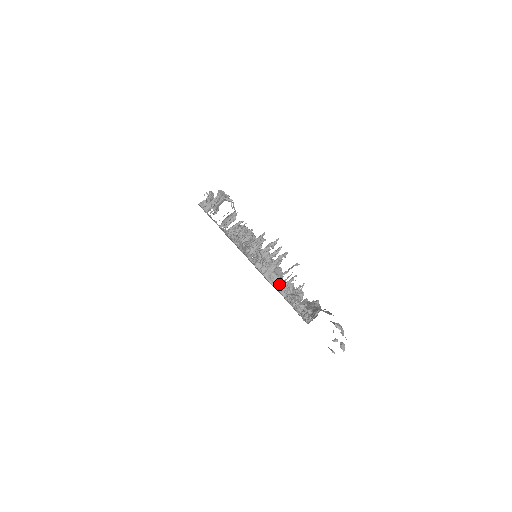
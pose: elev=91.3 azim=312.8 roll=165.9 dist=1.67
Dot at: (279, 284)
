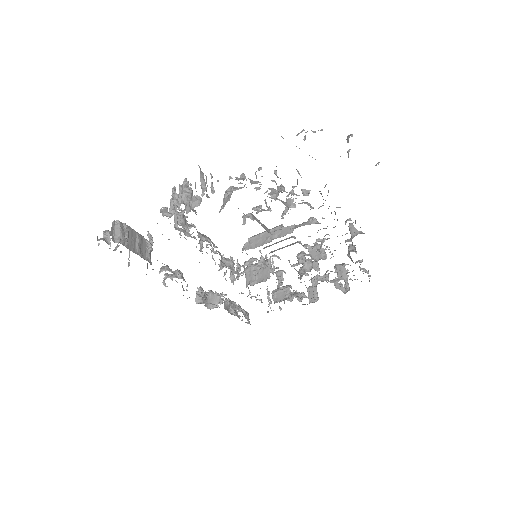
Dot at: occluded
